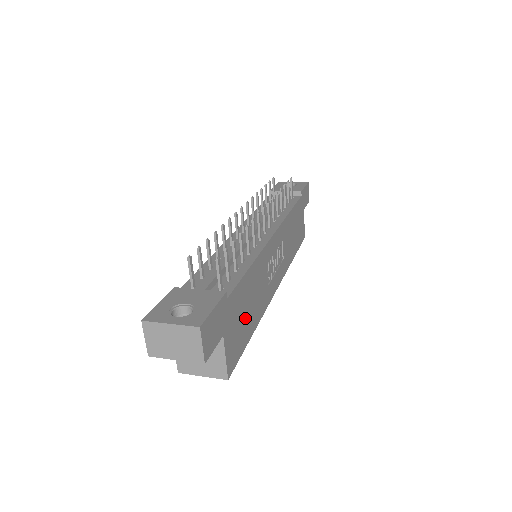
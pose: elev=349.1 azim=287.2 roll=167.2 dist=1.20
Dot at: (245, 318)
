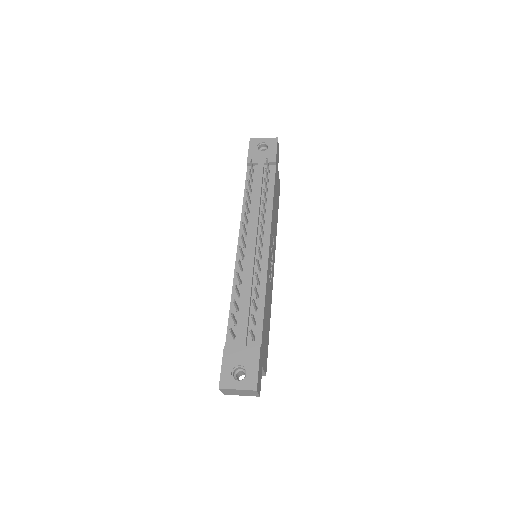
Dot at: (266, 332)
